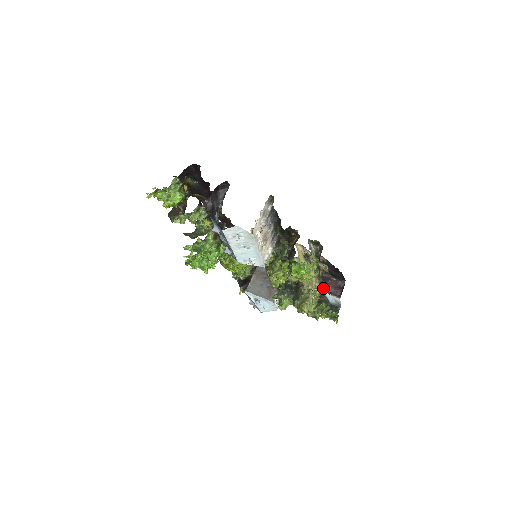
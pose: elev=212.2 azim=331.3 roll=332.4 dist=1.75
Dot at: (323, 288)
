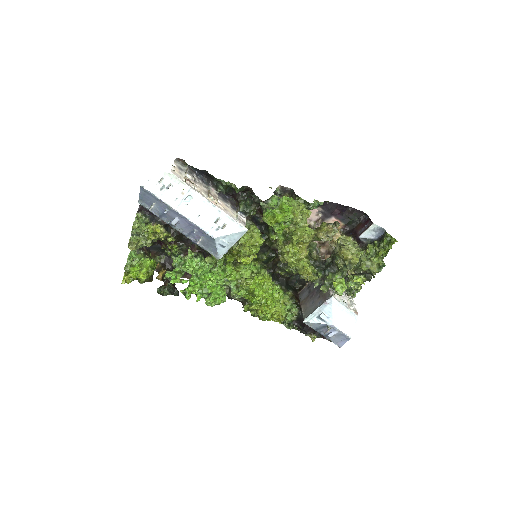
Dot at: (354, 237)
